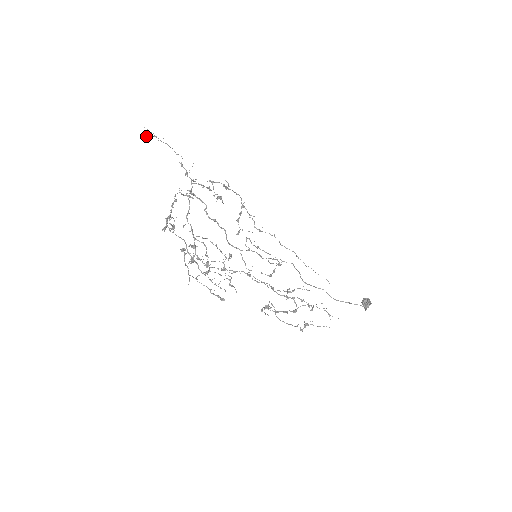
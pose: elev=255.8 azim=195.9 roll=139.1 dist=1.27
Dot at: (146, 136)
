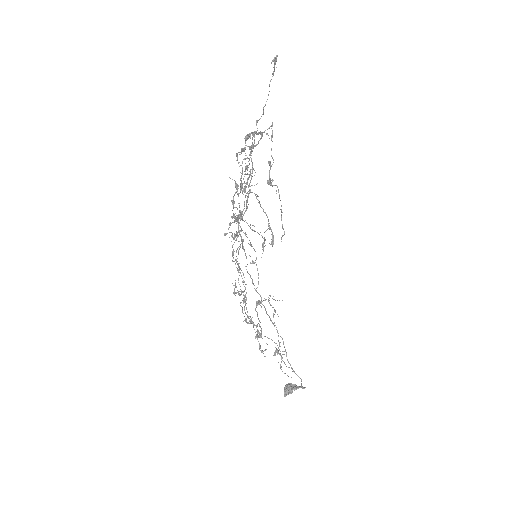
Dot at: (275, 62)
